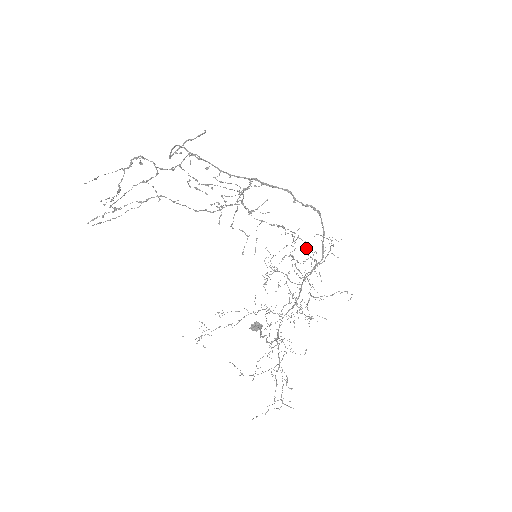
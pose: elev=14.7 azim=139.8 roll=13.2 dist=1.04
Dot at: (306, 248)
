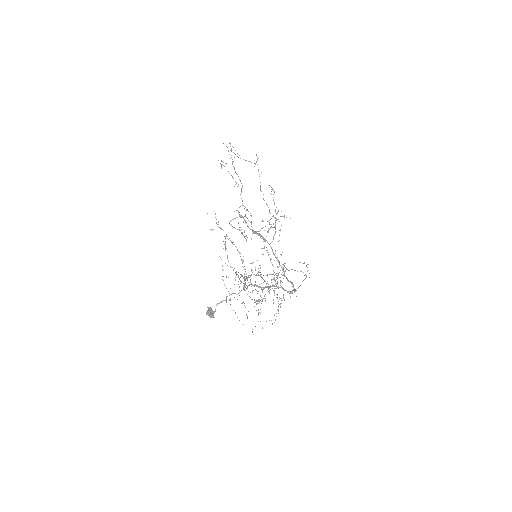
Dot at: occluded
